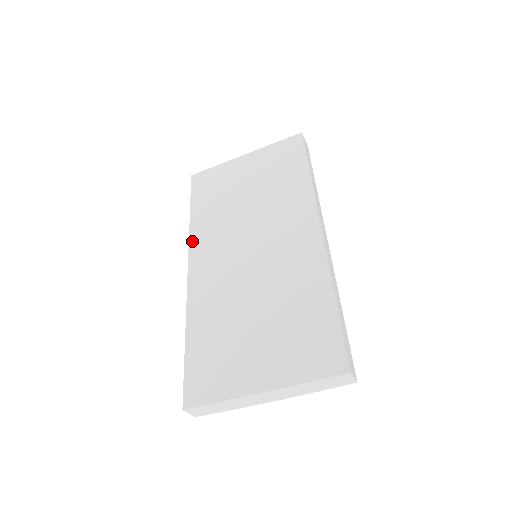
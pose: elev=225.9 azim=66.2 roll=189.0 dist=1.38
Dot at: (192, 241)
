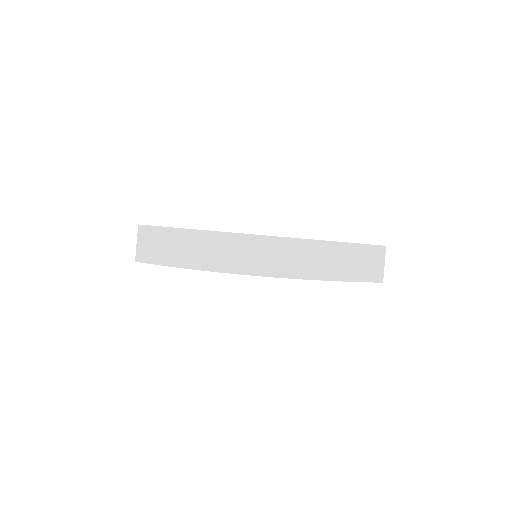
Dot at: occluded
